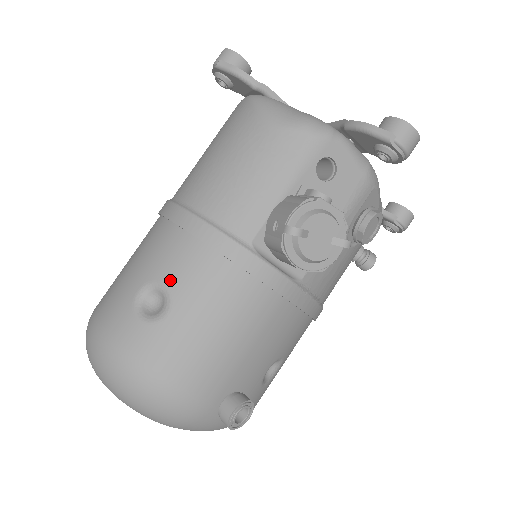
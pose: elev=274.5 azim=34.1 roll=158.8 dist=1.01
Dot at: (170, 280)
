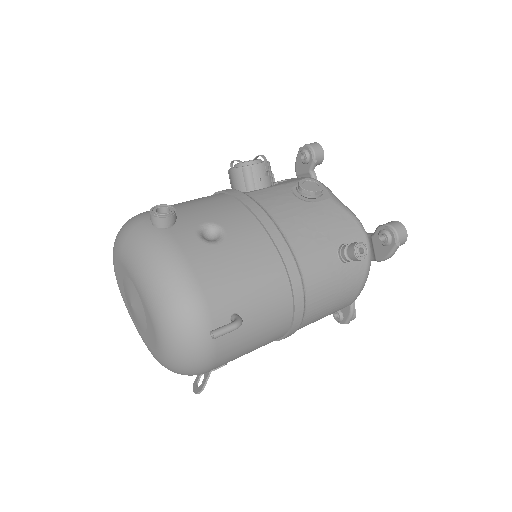
Dot at: occluded
